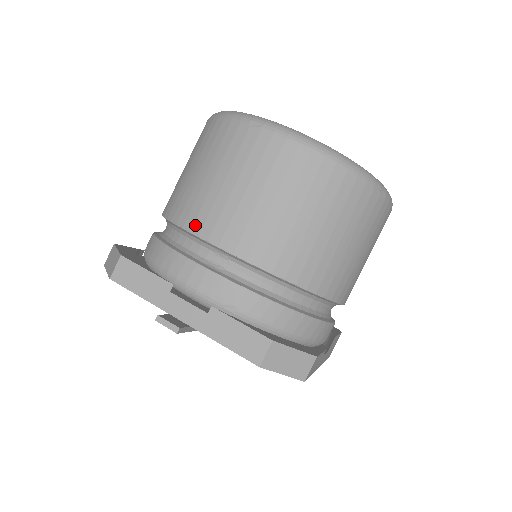
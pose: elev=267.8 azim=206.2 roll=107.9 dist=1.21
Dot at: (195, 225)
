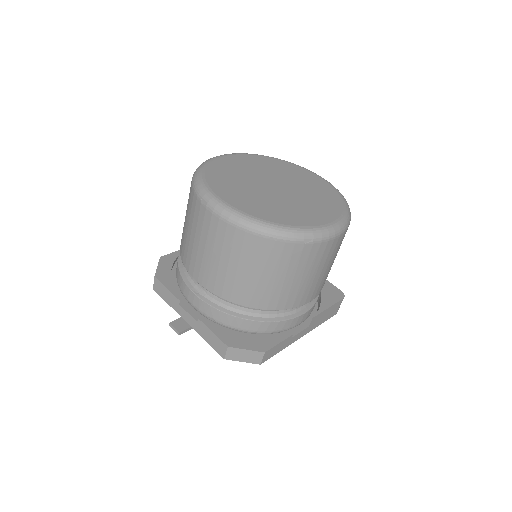
Dot at: (186, 264)
